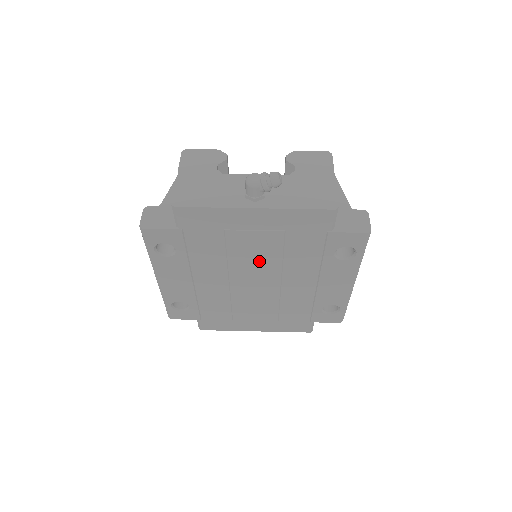
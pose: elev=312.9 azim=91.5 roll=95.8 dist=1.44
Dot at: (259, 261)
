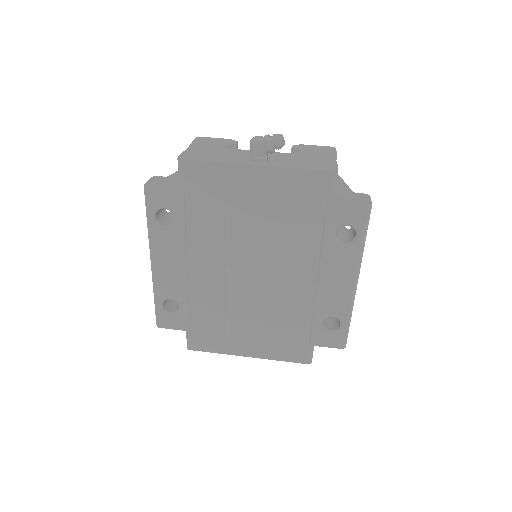
Dot at: (257, 241)
